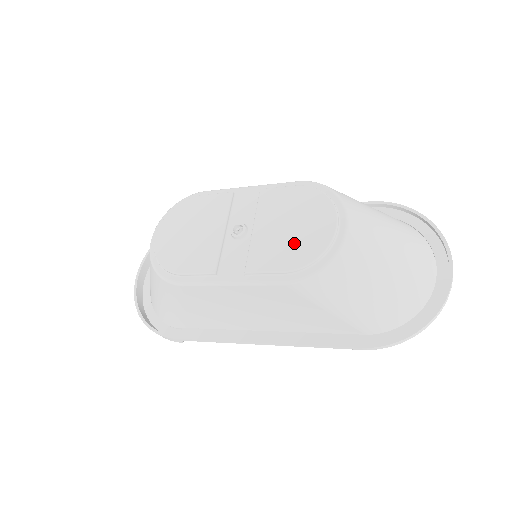
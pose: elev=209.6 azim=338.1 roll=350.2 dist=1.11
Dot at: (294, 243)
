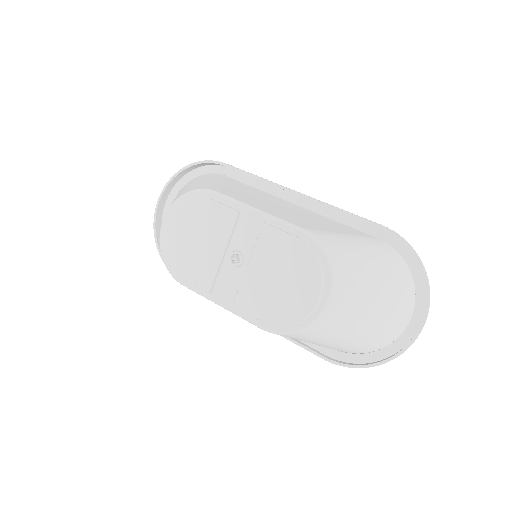
Dot at: (278, 300)
